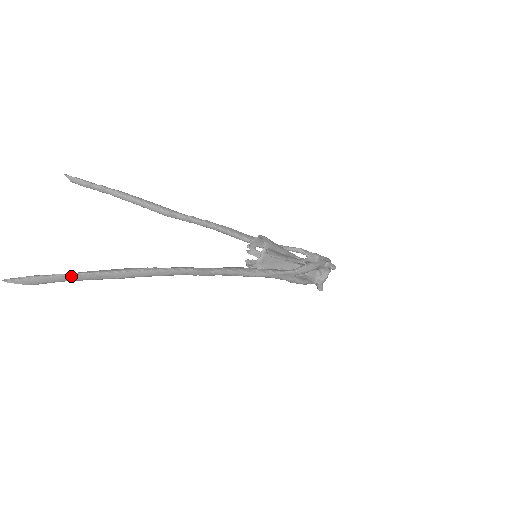
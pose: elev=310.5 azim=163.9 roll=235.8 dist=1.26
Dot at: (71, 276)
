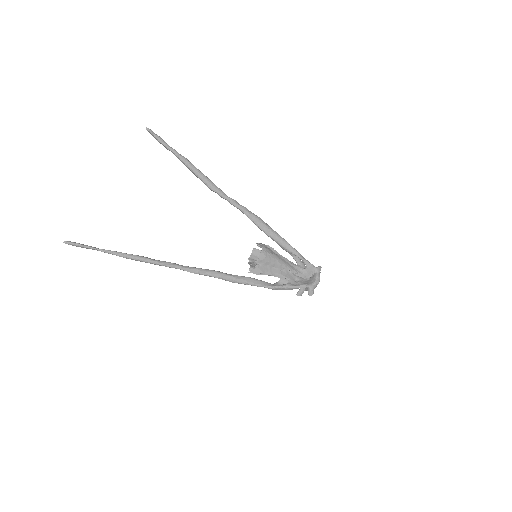
Dot at: occluded
